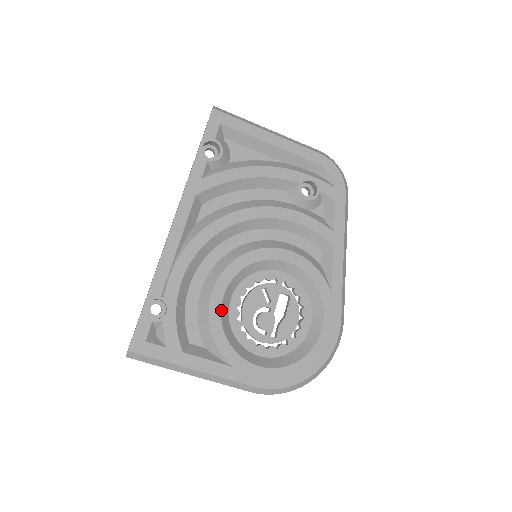
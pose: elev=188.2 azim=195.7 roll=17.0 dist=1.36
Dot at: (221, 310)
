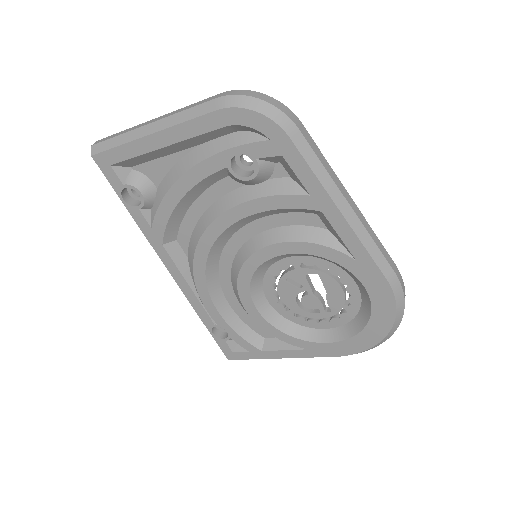
Dot at: (263, 317)
